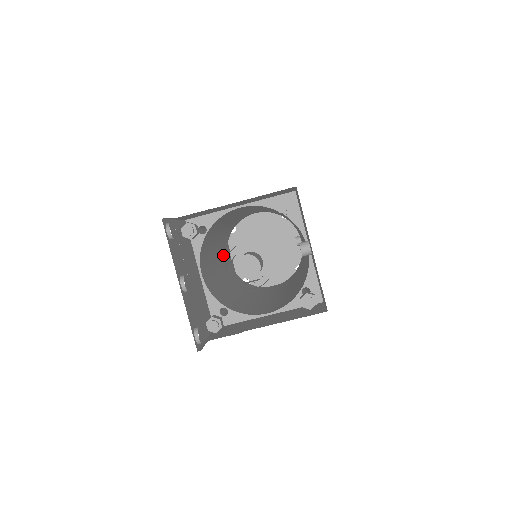
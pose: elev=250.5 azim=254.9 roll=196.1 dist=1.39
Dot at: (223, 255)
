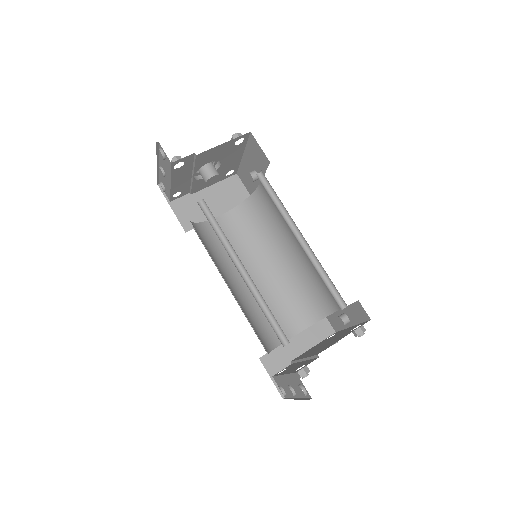
Dot at: occluded
